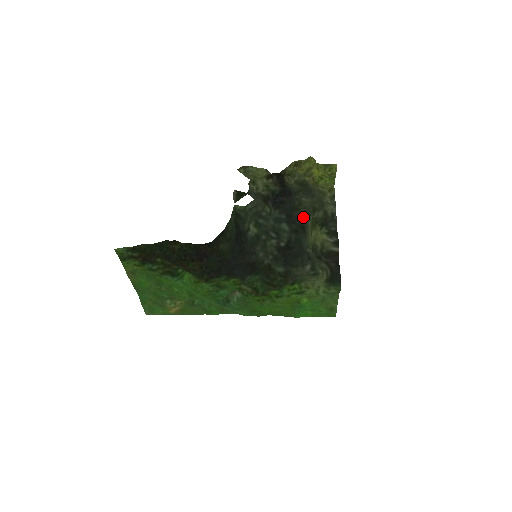
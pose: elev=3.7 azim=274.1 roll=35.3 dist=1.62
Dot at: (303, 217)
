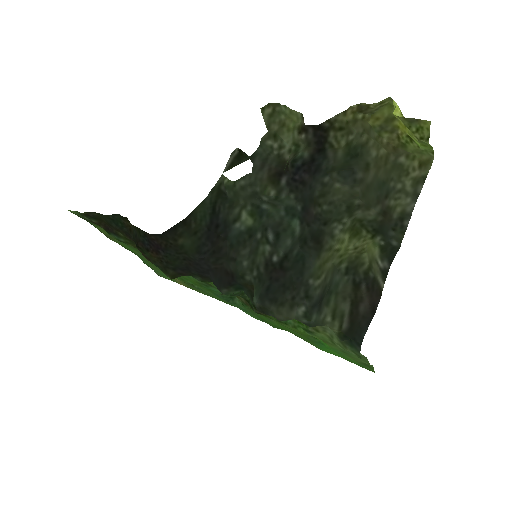
Dot at: (324, 219)
